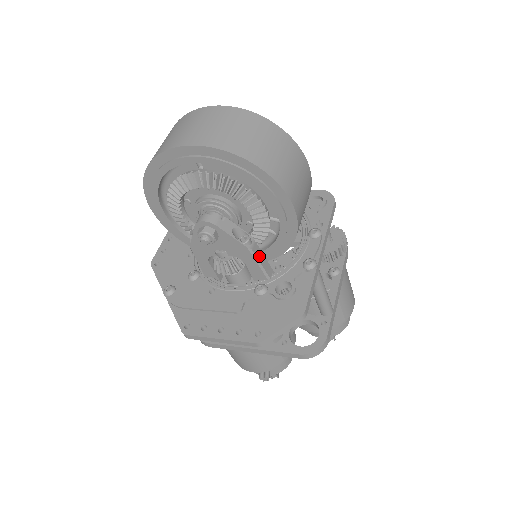
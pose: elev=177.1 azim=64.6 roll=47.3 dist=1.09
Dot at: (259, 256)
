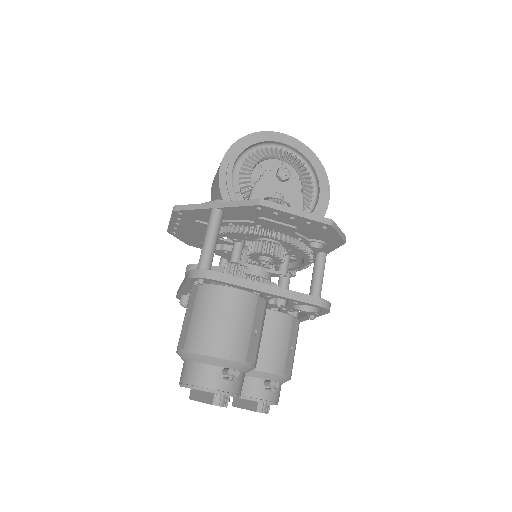
Dot at: occluded
